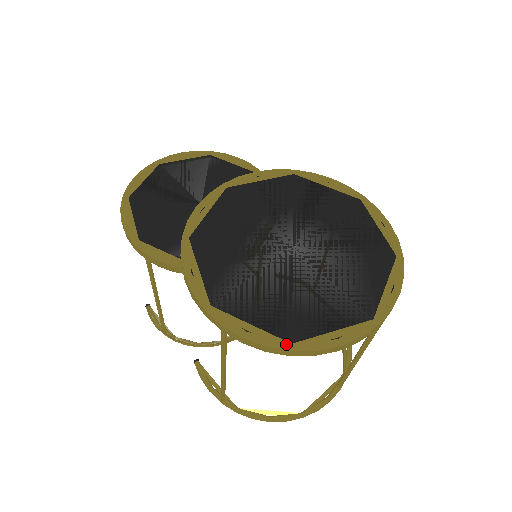
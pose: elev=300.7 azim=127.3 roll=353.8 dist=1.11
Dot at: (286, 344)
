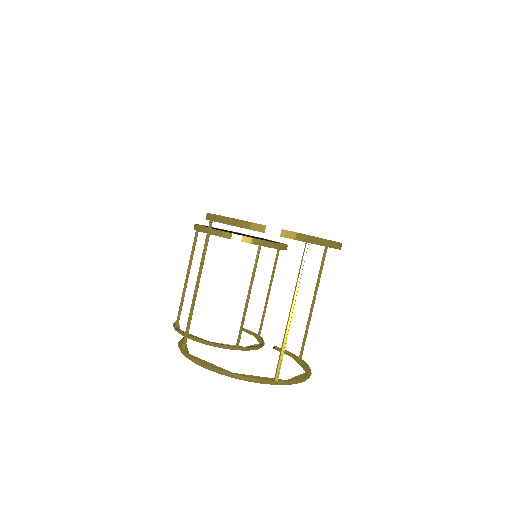
Dot at: (237, 219)
